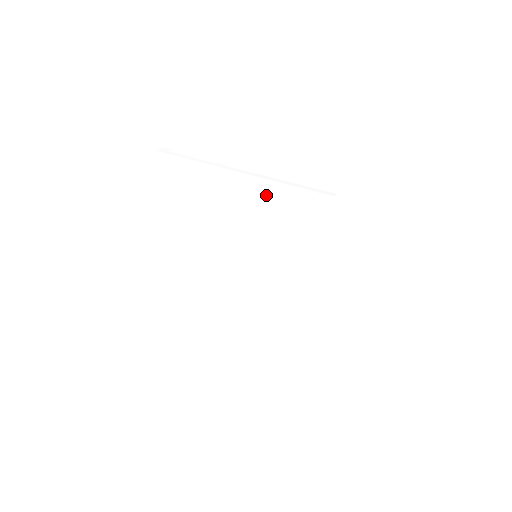
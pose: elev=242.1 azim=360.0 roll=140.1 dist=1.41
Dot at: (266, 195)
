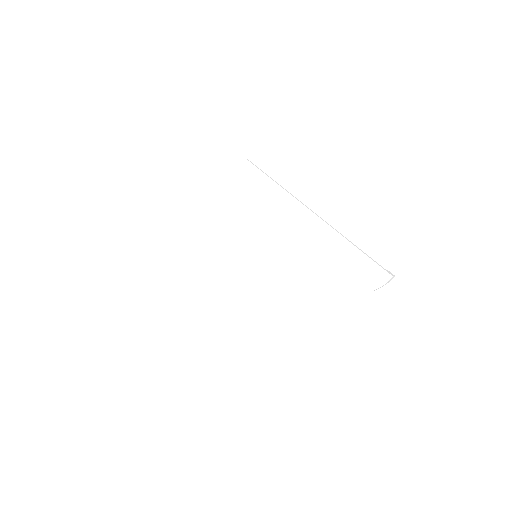
Dot at: (222, 211)
